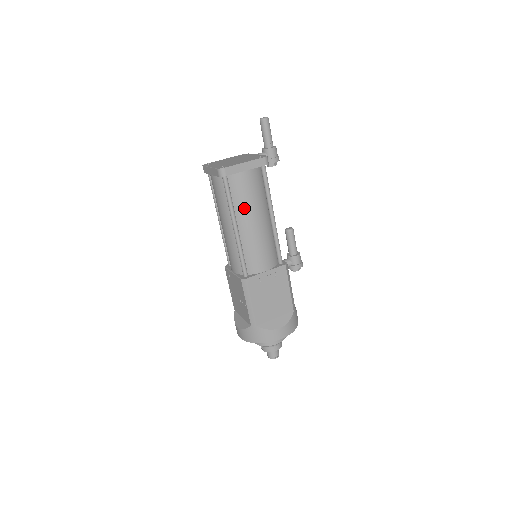
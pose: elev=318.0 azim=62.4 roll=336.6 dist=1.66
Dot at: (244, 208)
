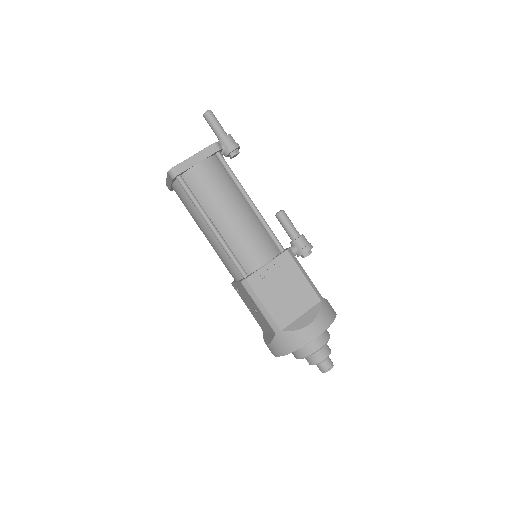
Dot at: (212, 202)
